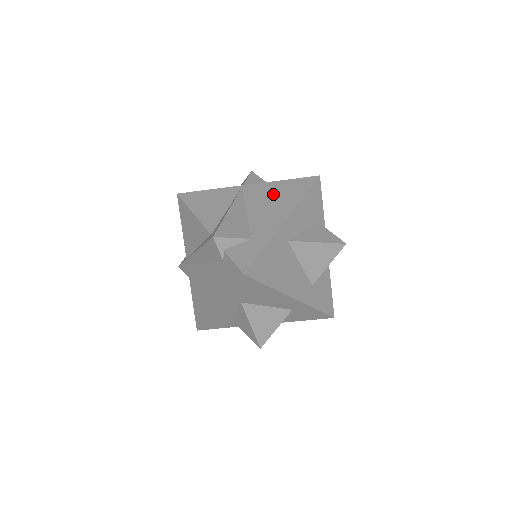
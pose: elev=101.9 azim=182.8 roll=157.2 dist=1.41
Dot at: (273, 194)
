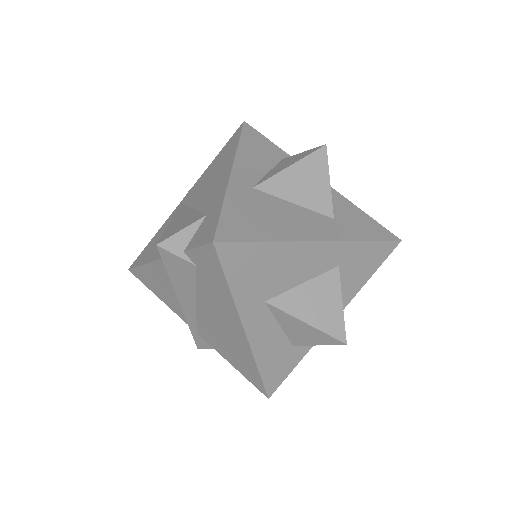
Dot at: (210, 174)
